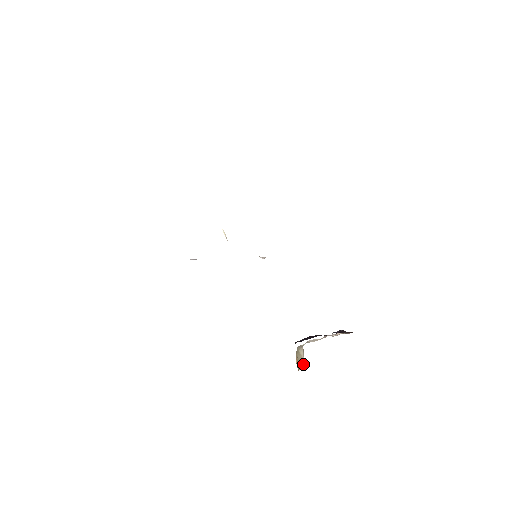
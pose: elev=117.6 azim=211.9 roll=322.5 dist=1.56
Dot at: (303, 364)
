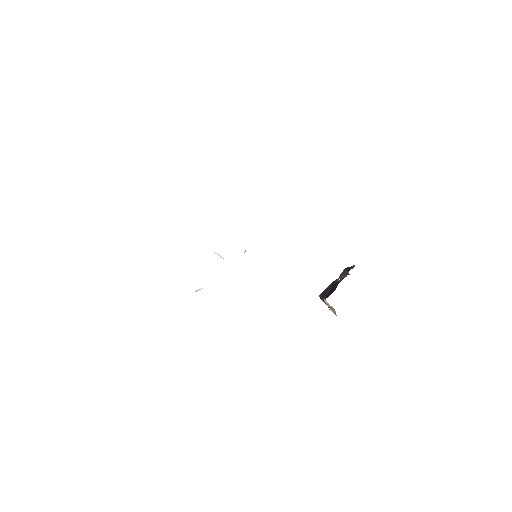
Dot at: (333, 309)
